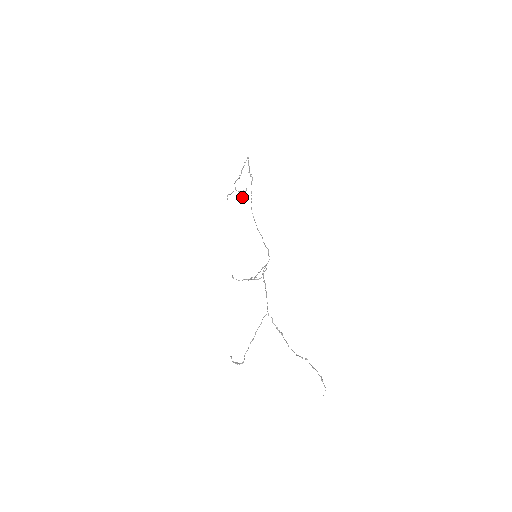
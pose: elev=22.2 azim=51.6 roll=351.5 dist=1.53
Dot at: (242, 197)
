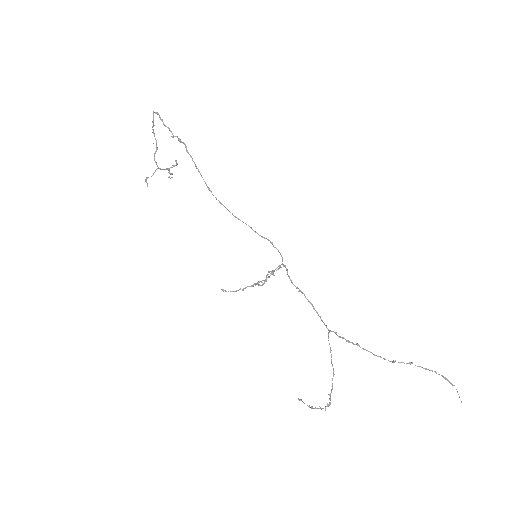
Dot at: (171, 174)
